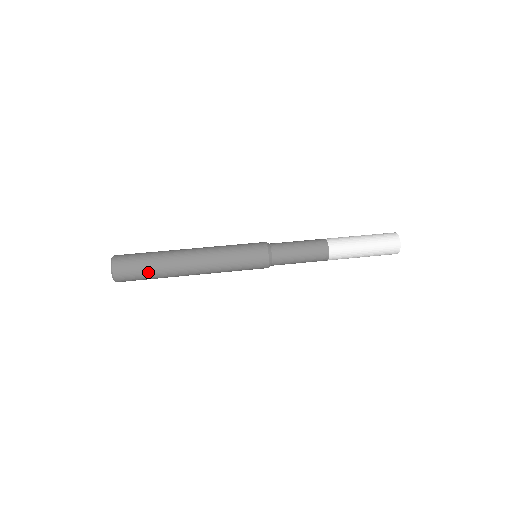
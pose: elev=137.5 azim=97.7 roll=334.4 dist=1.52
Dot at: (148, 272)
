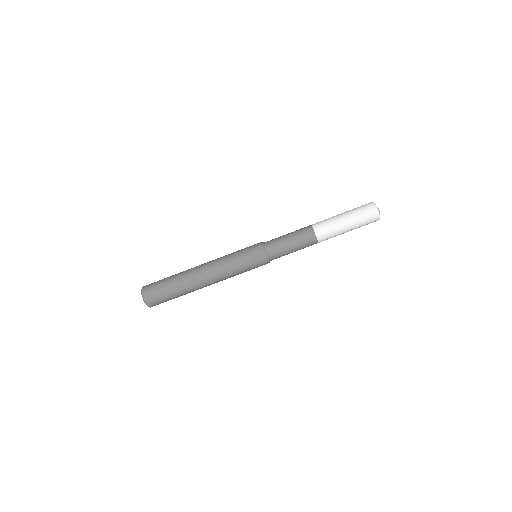
Dot at: (173, 295)
